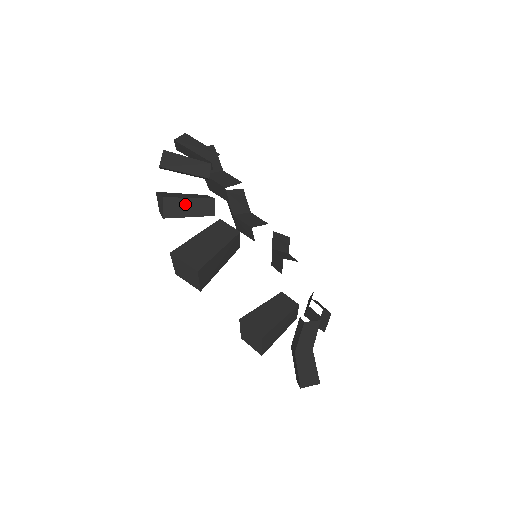
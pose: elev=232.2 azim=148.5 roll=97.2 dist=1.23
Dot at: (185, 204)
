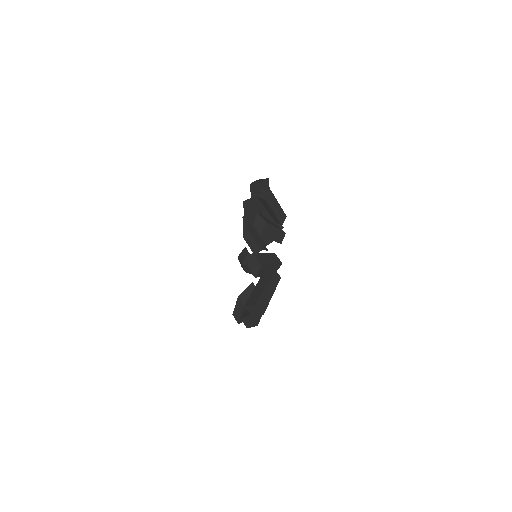
Dot at: (269, 268)
